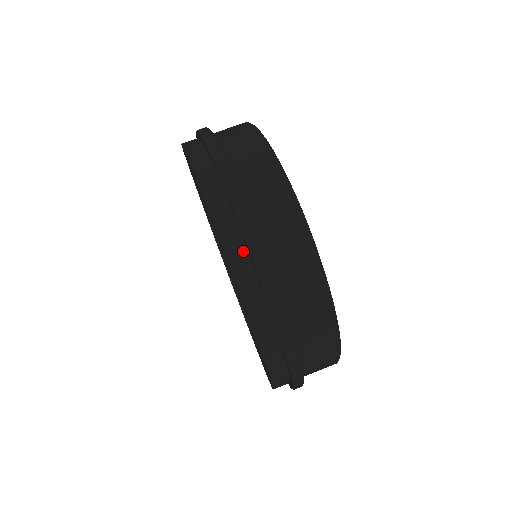
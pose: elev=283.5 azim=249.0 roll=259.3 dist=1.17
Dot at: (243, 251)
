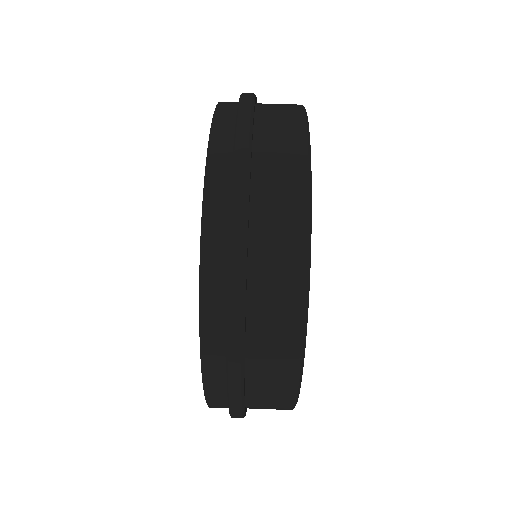
Dot at: (236, 102)
